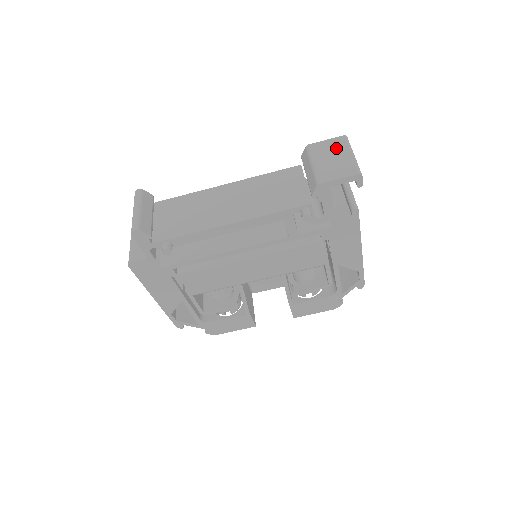
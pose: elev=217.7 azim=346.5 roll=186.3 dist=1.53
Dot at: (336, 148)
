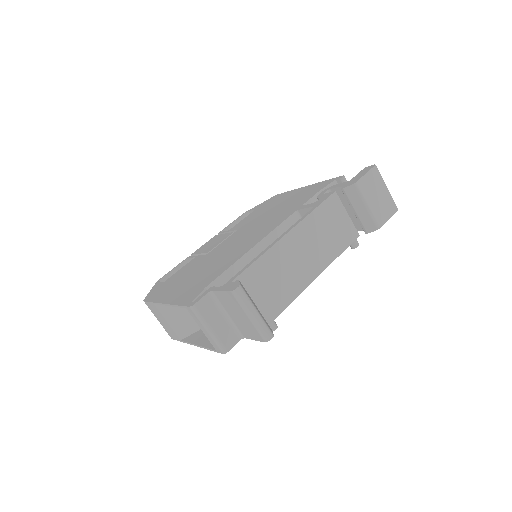
Dot at: (376, 183)
